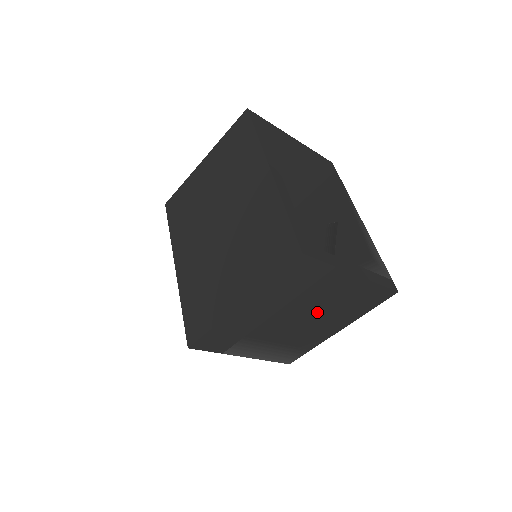
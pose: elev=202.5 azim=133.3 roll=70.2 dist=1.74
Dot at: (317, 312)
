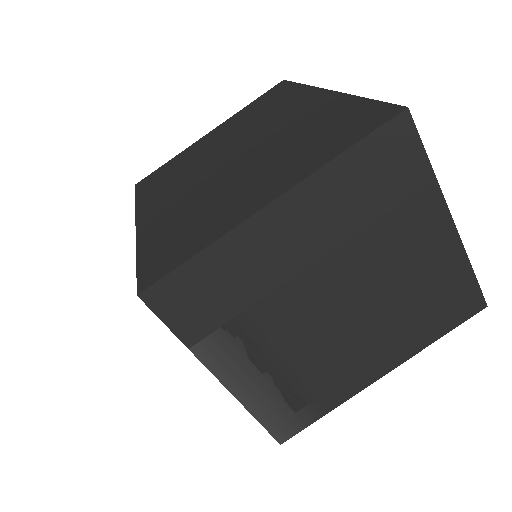
Dot at: (372, 298)
